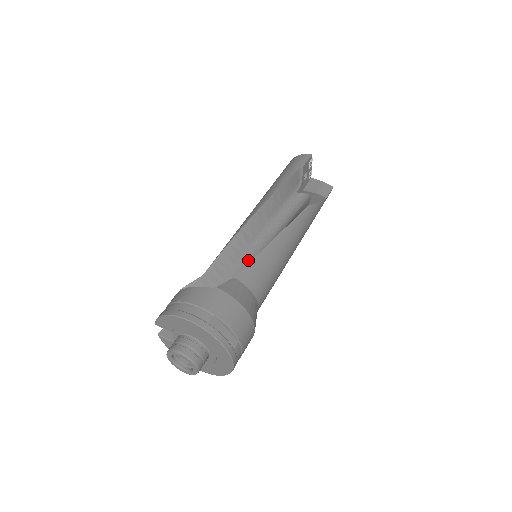
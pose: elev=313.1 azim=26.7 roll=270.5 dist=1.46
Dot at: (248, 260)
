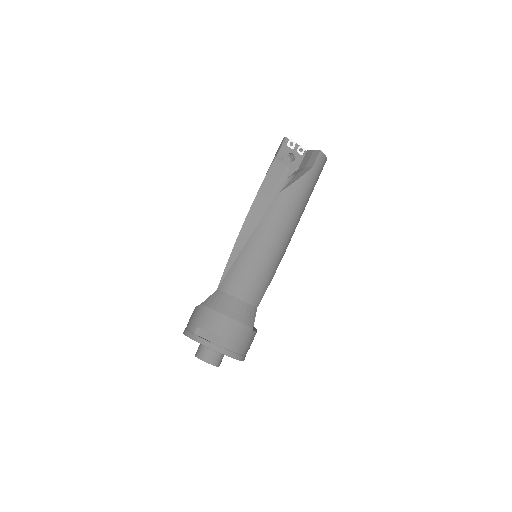
Dot at: occluded
